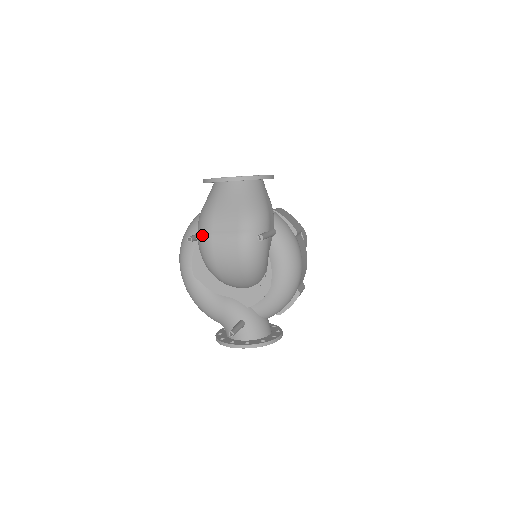
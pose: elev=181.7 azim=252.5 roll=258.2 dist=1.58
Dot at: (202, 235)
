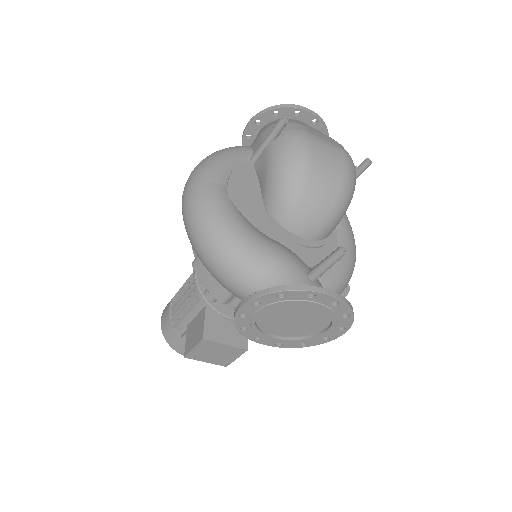
Dot at: (294, 129)
